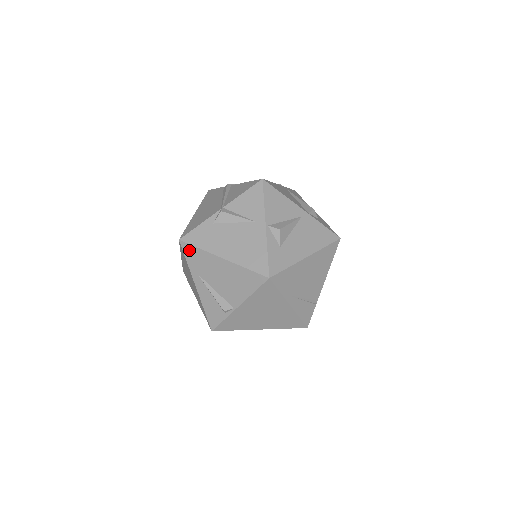
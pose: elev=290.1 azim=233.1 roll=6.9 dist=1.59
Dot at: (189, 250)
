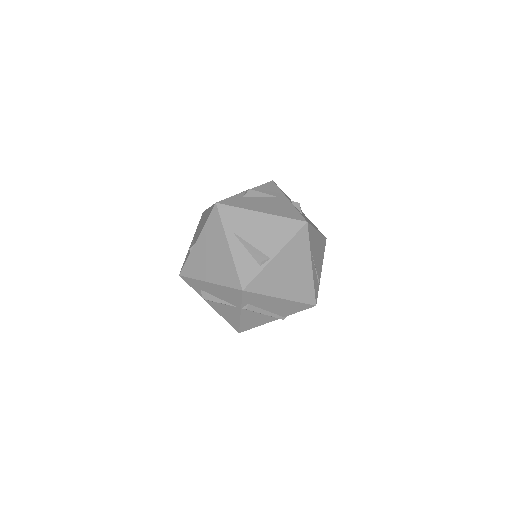
Dot at: (226, 210)
